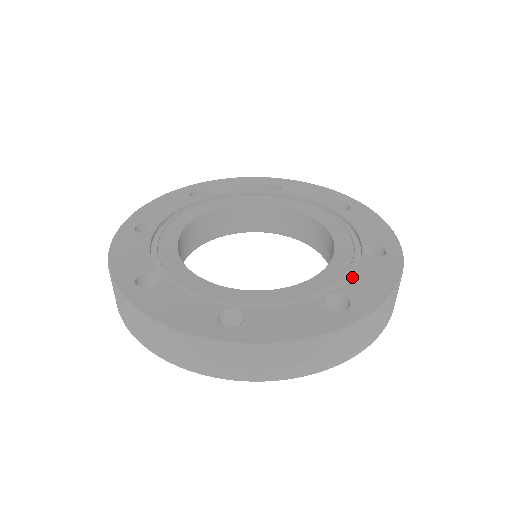
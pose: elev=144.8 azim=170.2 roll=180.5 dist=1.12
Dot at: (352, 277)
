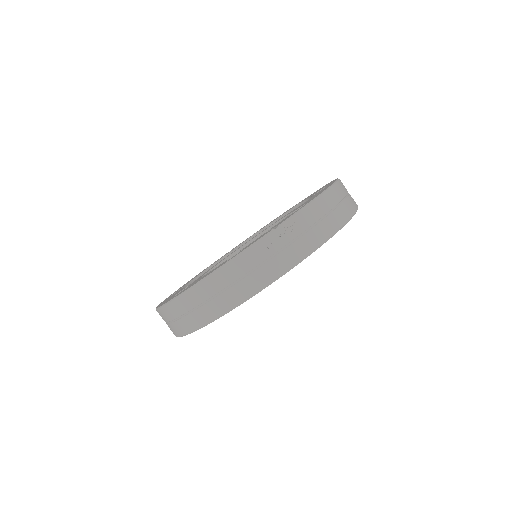
Dot at: occluded
